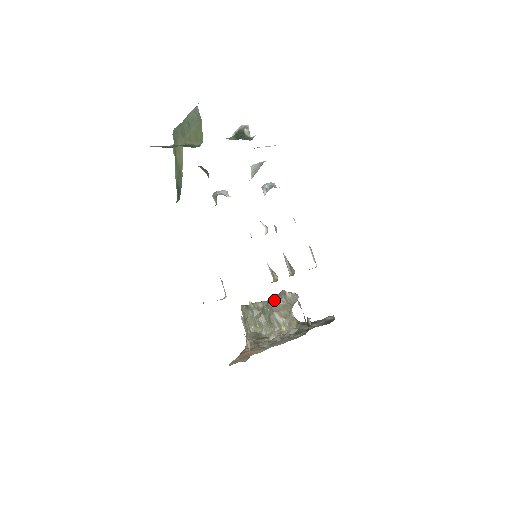
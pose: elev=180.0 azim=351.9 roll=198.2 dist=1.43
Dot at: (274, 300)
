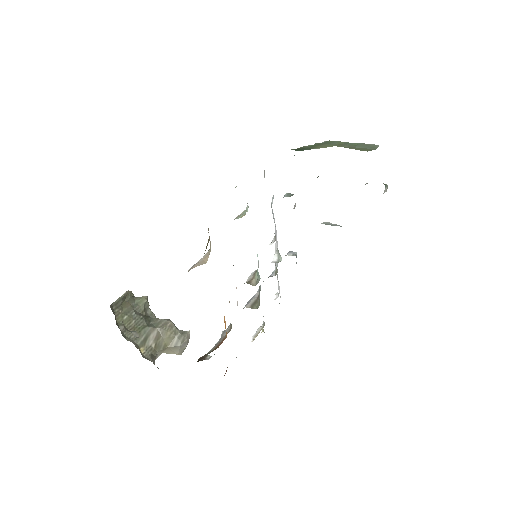
Dot at: occluded
